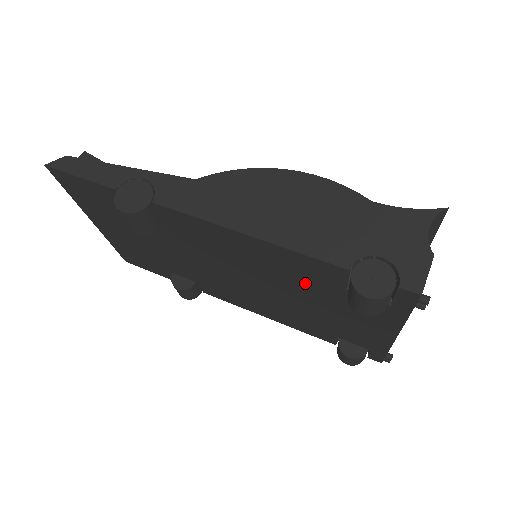
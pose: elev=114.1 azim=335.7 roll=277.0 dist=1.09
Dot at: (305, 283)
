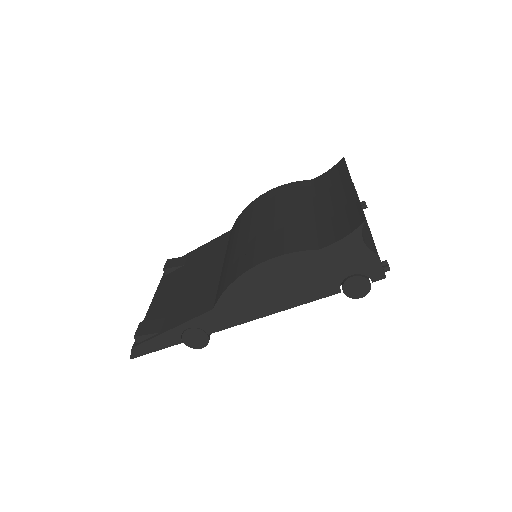
Dot at: occluded
